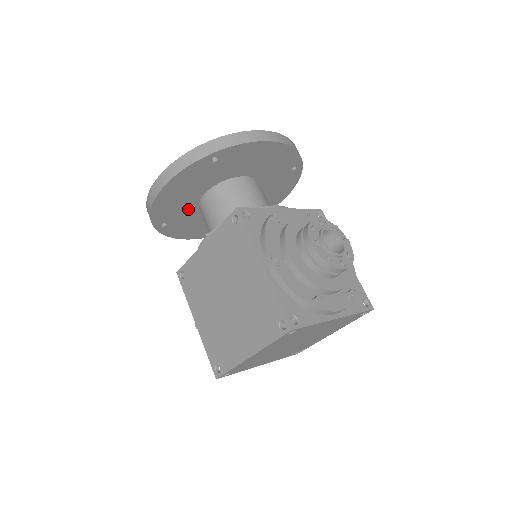
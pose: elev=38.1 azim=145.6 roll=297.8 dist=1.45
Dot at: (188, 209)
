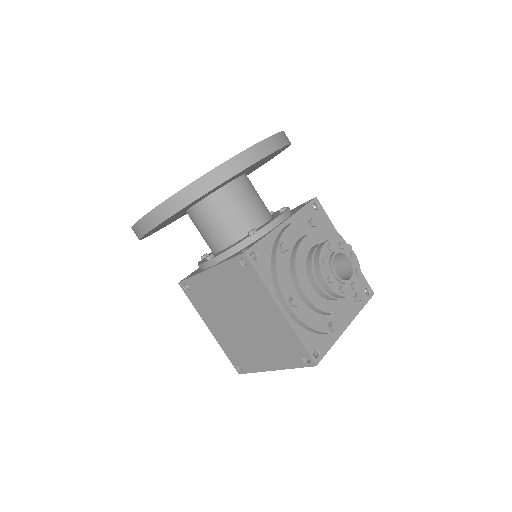
Dot at: (175, 217)
